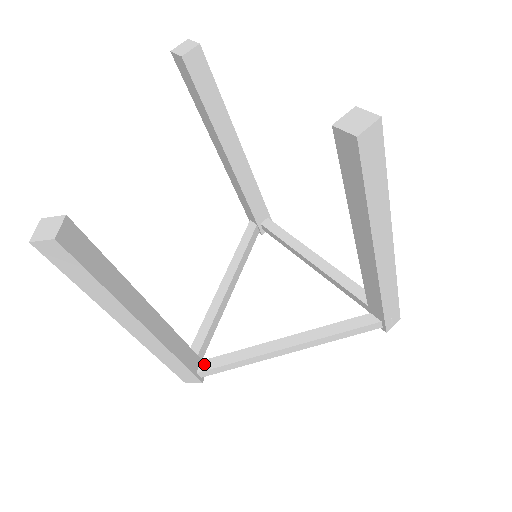
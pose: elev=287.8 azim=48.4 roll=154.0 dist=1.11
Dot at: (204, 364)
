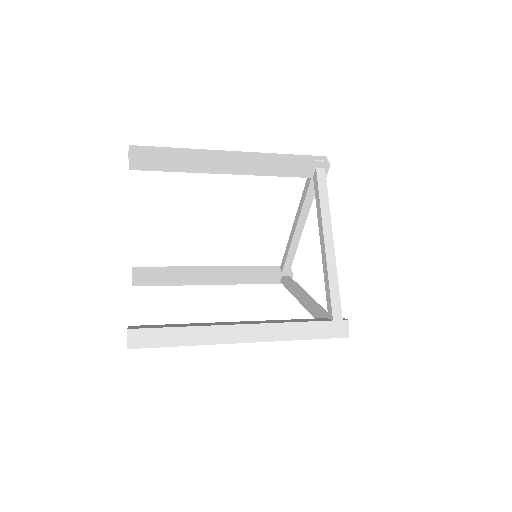
Dot at: (329, 314)
